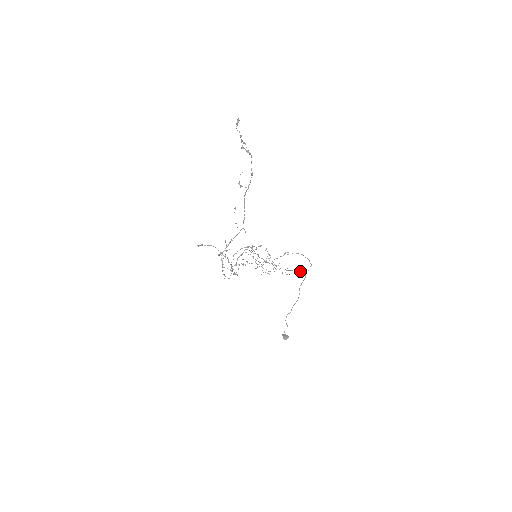
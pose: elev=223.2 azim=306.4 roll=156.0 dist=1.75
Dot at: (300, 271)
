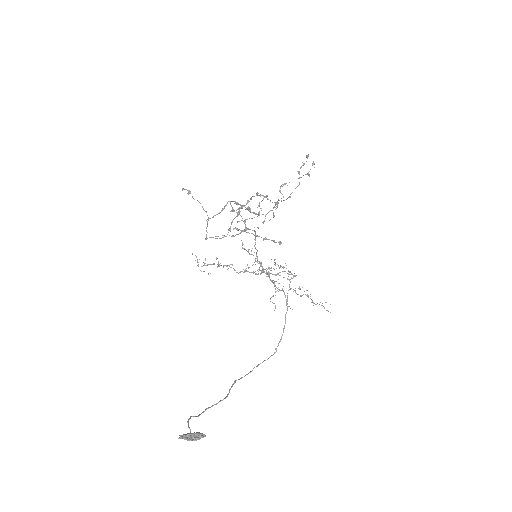
Dot at: occluded
